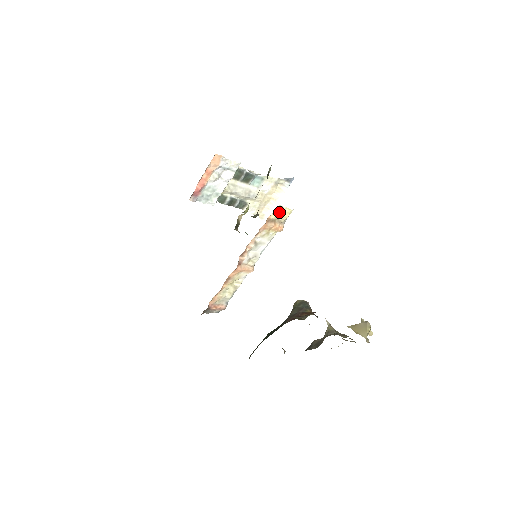
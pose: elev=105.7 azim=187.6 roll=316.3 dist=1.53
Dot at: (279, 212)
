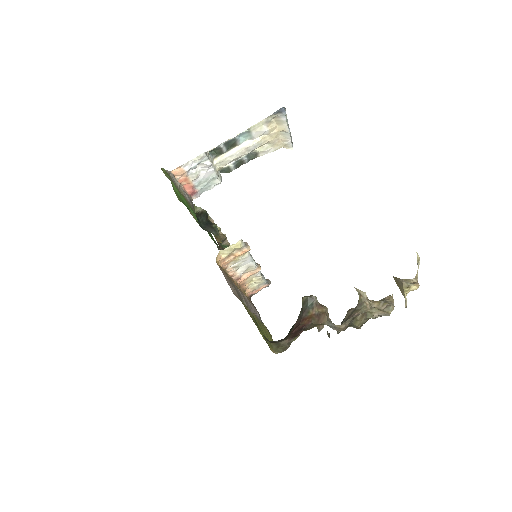
Dot at: (226, 251)
